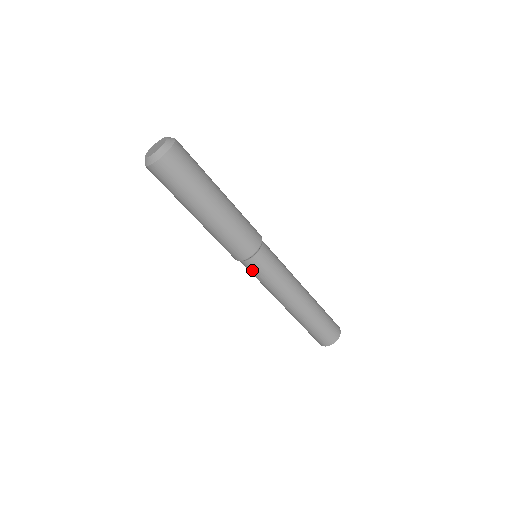
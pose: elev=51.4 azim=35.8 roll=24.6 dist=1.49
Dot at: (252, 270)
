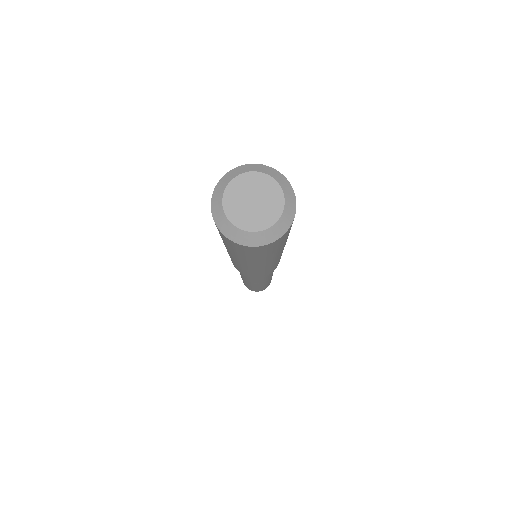
Dot at: occluded
